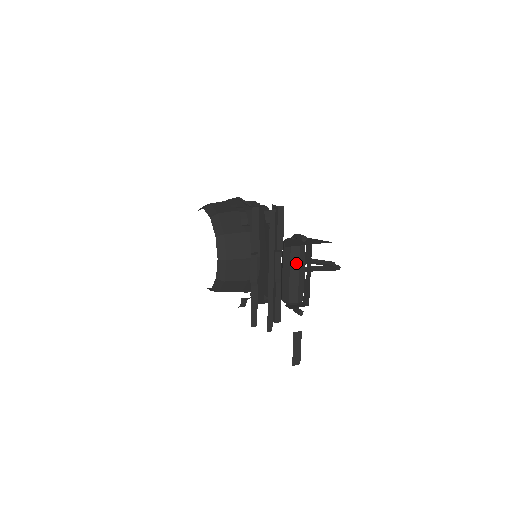
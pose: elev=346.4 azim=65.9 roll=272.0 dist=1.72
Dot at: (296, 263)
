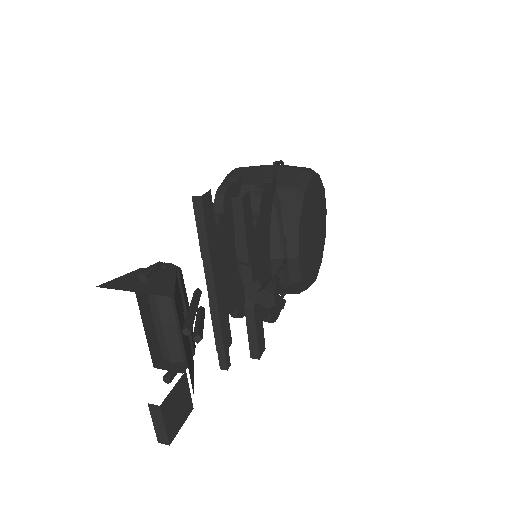
Dot at: (155, 307)
